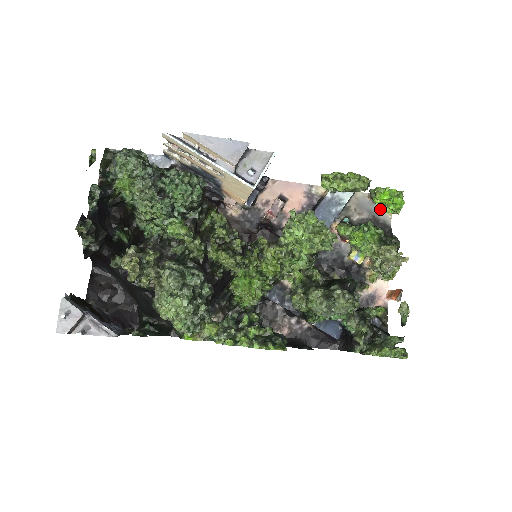
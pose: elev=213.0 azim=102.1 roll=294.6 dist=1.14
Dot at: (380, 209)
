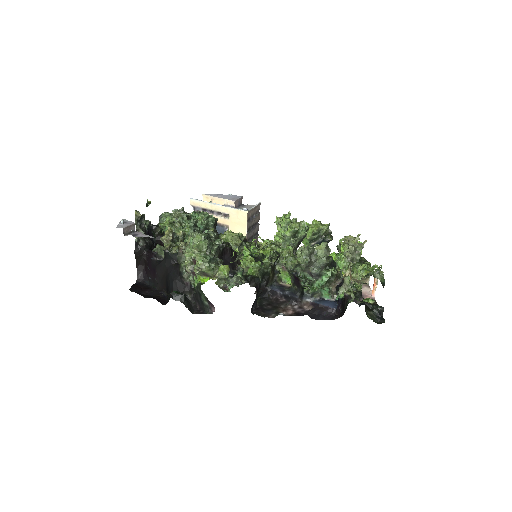
Dot at: occluded
